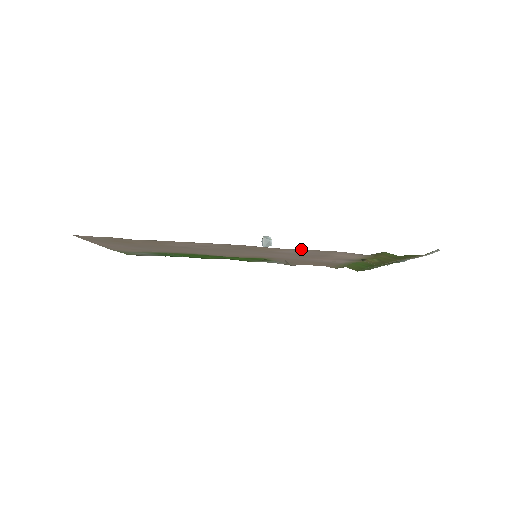
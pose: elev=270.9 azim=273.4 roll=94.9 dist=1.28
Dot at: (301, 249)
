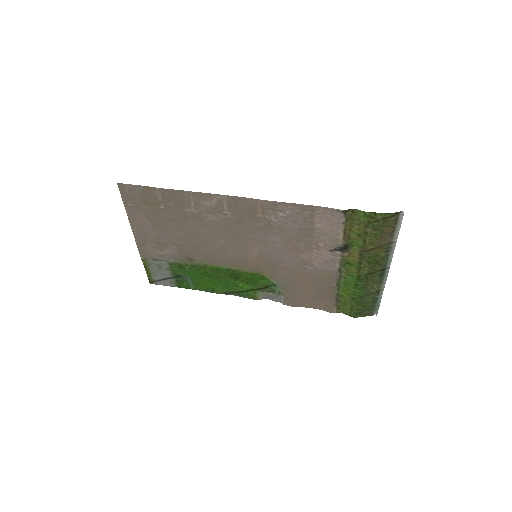
Dot at: occluded
